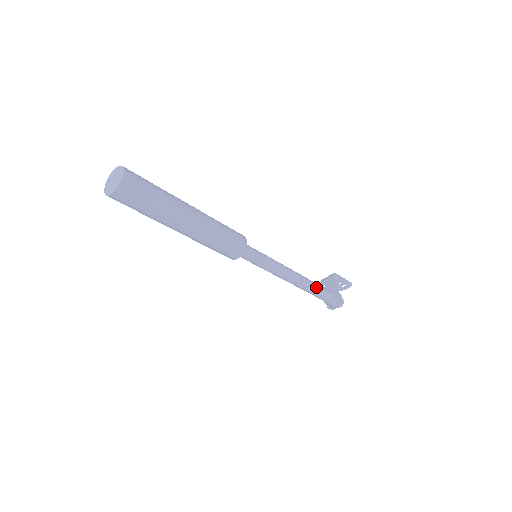
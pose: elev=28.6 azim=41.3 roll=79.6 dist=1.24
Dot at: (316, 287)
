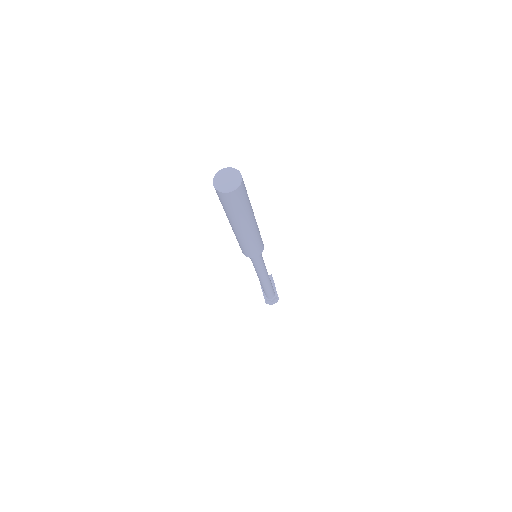
Dot at: occluded
